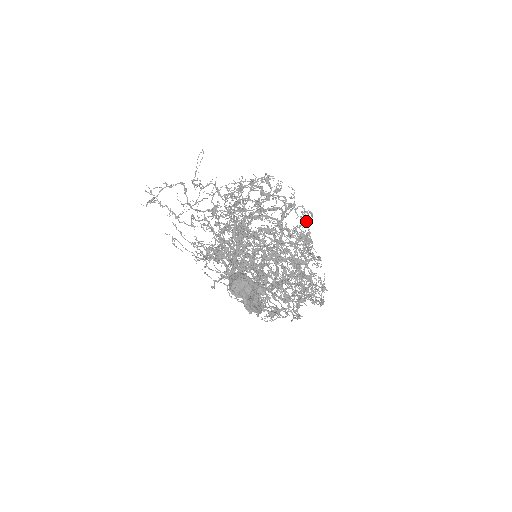
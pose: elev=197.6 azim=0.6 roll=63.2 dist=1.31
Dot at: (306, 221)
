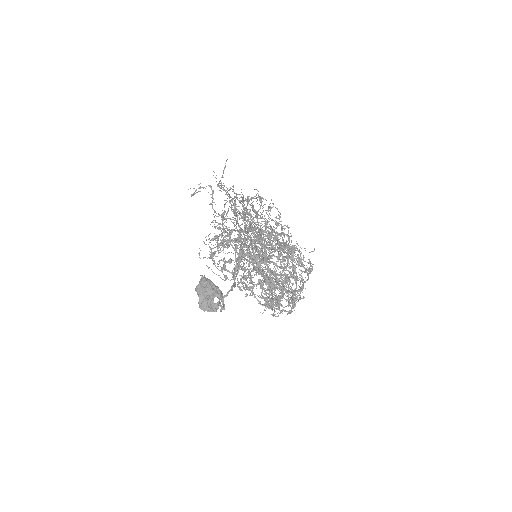
Dot at: occluded
